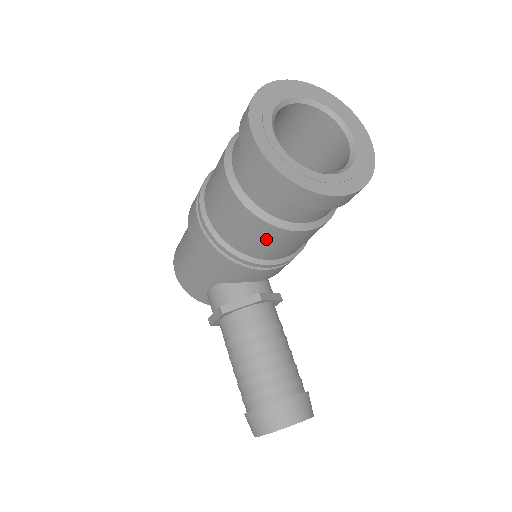
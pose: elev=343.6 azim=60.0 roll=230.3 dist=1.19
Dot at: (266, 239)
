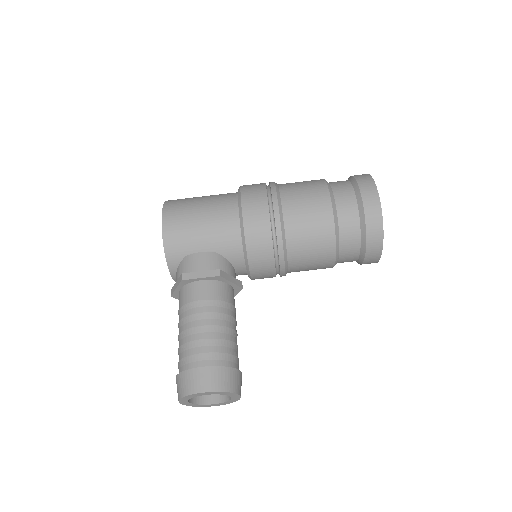
Dot at: (317, 247)
